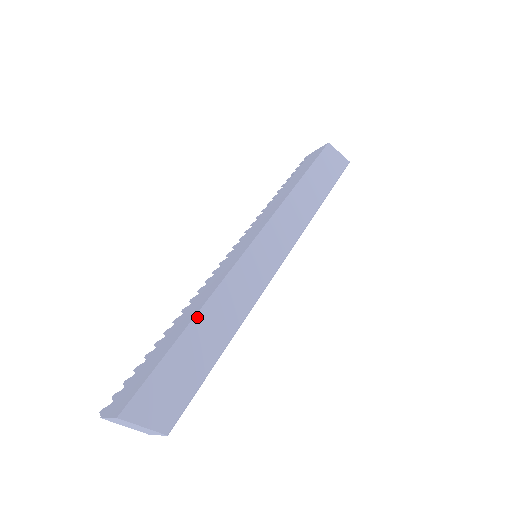
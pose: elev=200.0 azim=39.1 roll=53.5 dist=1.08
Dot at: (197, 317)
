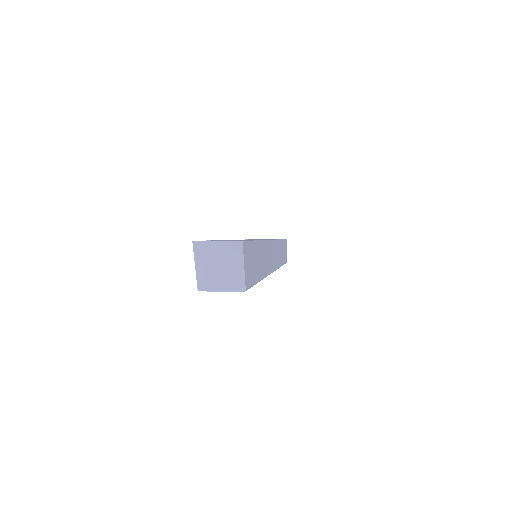
Dot at: (261, 242)
